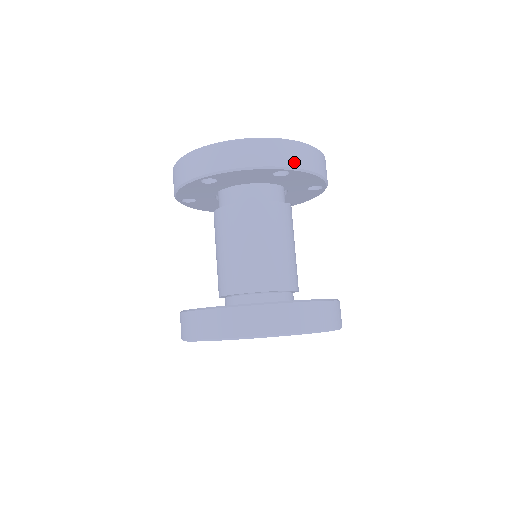
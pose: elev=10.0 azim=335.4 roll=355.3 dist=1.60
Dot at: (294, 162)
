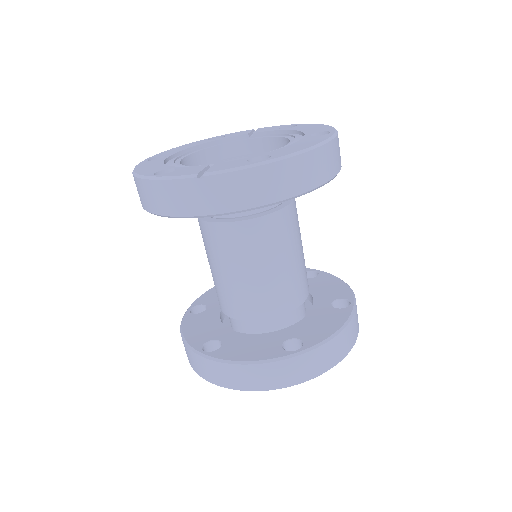
Dot at: occluded
